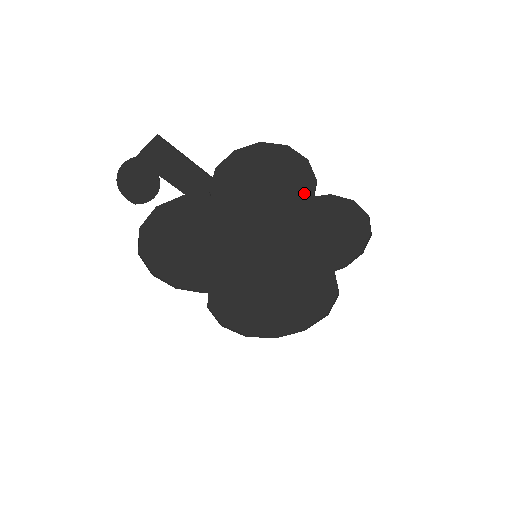
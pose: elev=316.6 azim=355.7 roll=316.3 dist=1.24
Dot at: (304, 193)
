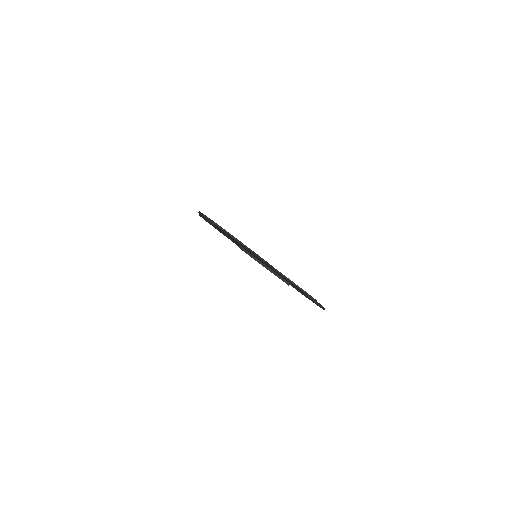
Dot at: occluded
